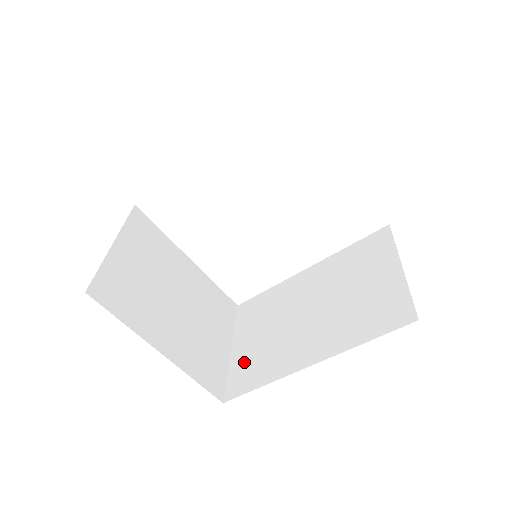
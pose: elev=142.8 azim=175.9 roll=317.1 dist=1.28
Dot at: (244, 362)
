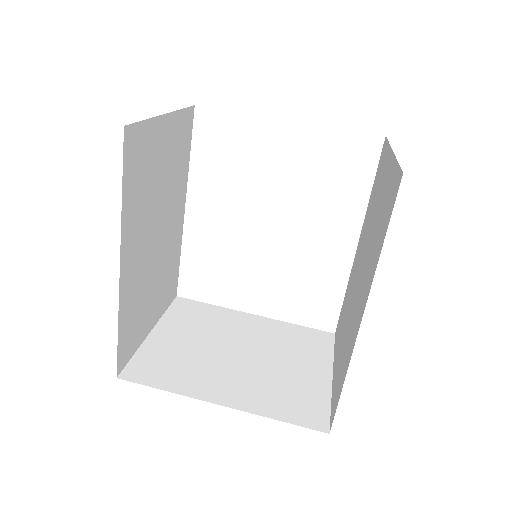
Dot at: (336, 377)
